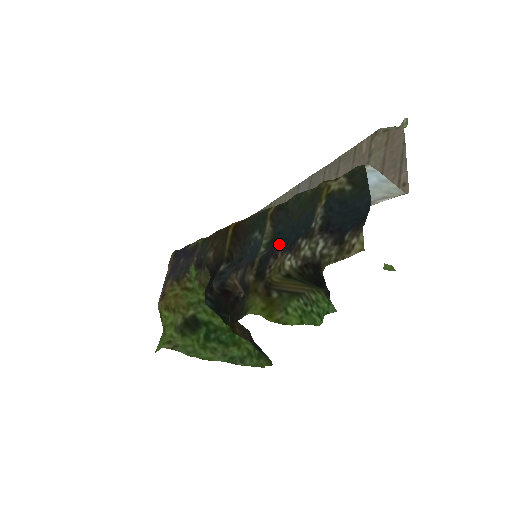
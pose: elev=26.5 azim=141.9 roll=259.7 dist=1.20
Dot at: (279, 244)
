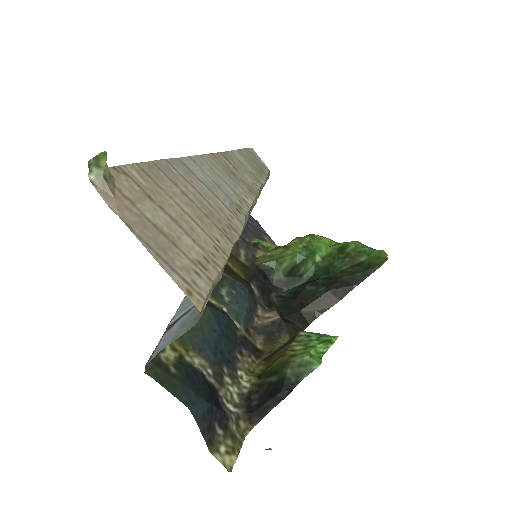
Dot at: (231, 338)
